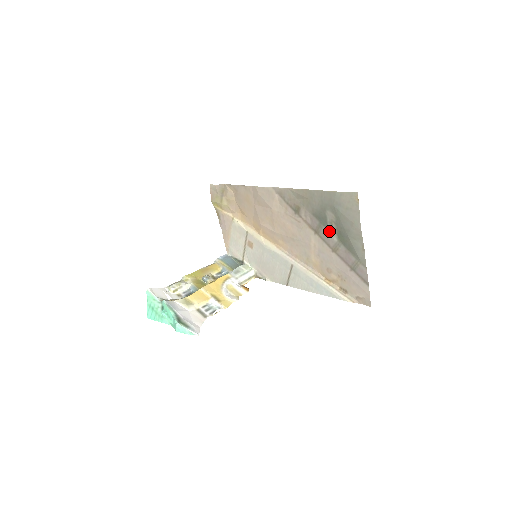
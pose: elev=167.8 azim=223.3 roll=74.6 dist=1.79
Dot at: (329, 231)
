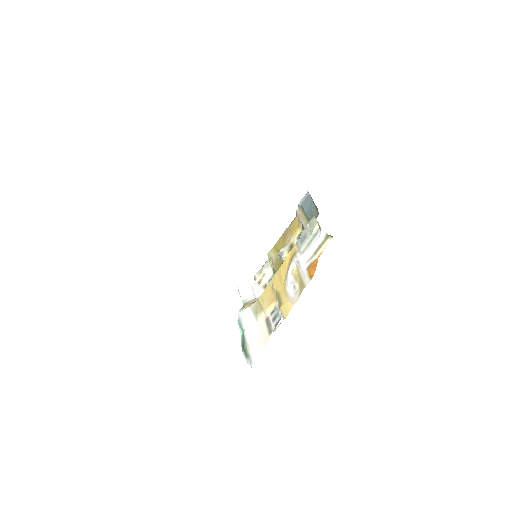
Dot at: occluded
